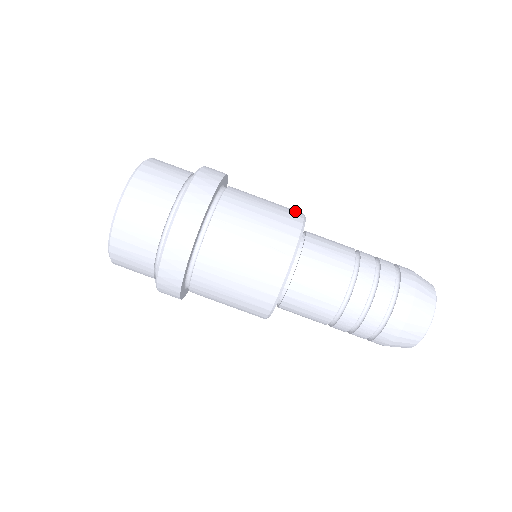
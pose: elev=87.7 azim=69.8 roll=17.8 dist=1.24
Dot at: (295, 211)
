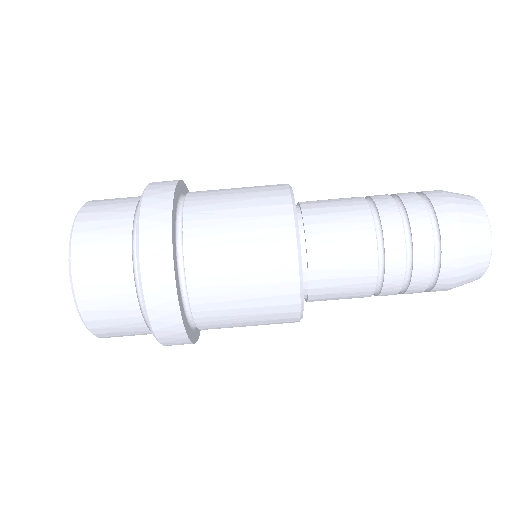
Dot at: occluded
